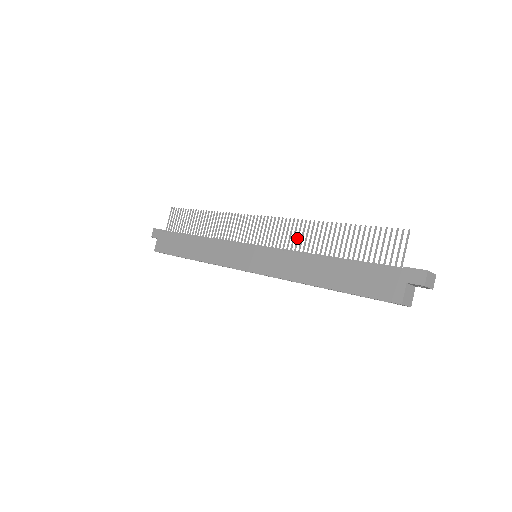
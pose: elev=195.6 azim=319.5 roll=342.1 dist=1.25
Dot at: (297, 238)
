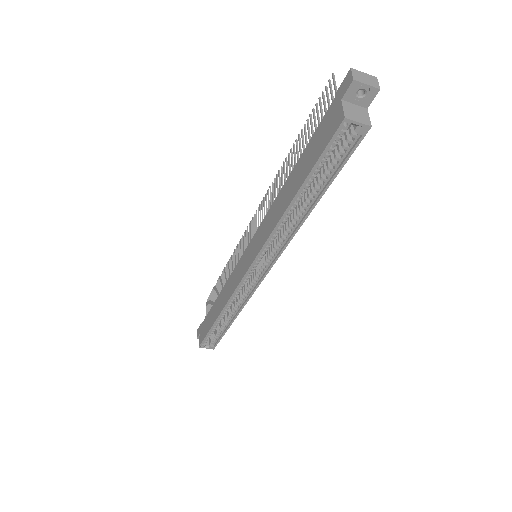
Dot at: (272, 198)
